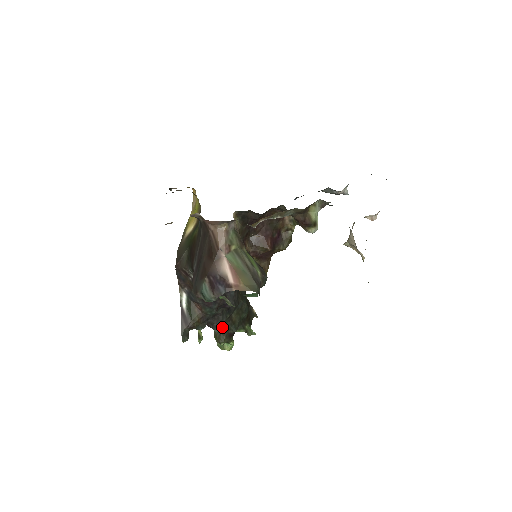
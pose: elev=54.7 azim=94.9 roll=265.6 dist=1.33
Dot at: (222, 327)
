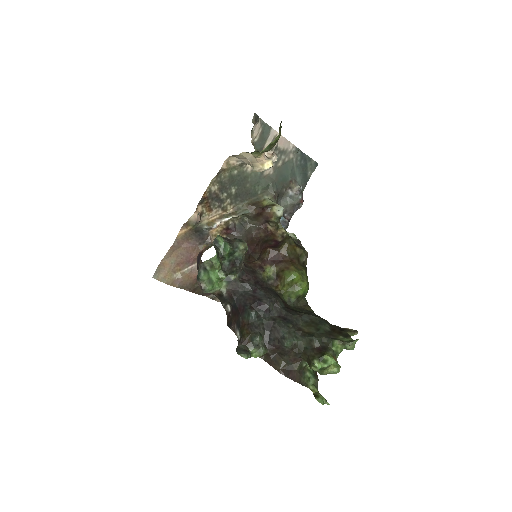
Dot at: (304, 348)
